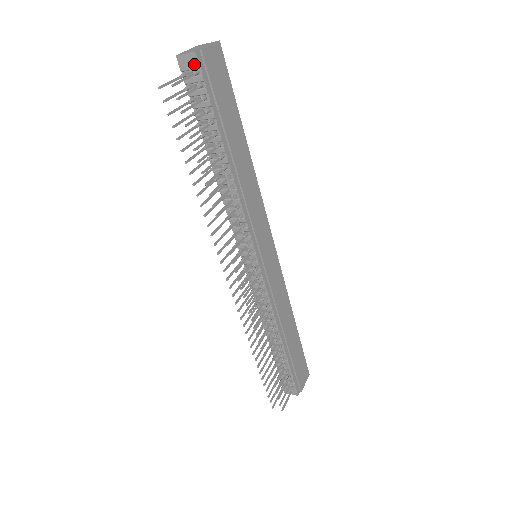
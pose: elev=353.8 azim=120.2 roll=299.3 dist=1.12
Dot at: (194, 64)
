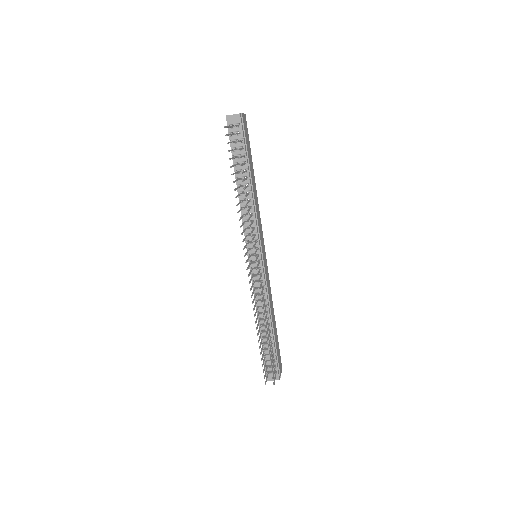
Dot at: (238, 121)
